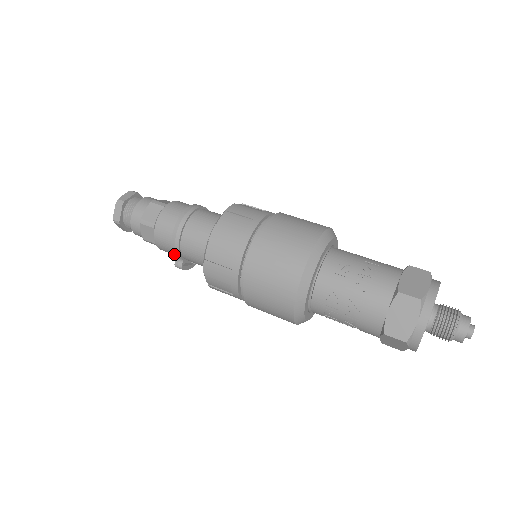
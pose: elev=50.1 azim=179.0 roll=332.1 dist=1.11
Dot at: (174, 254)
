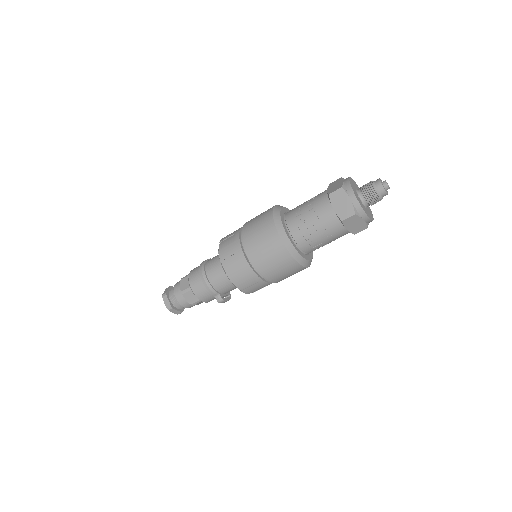
Dot at: (212, 294)
